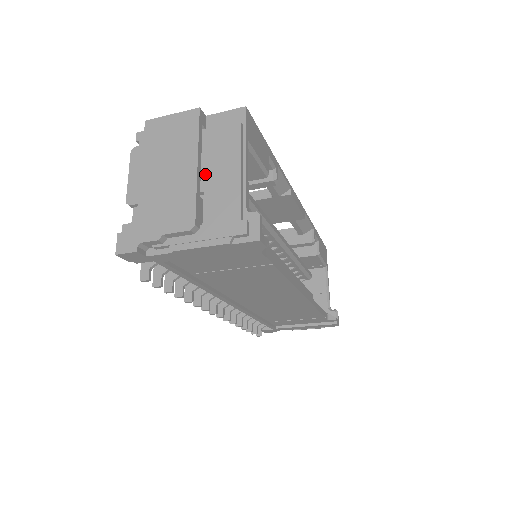
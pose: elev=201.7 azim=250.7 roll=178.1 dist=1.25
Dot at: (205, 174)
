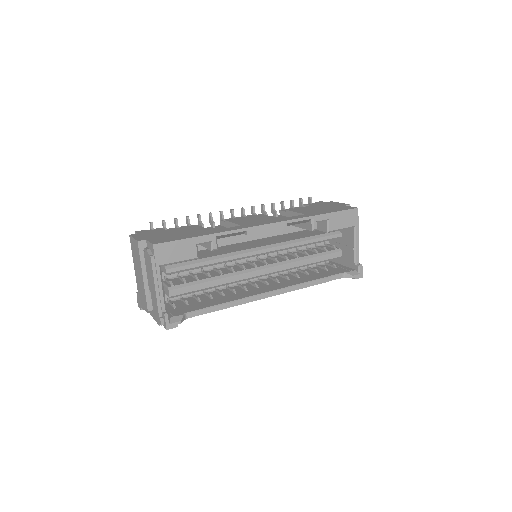
Dot at: (149, 281)
